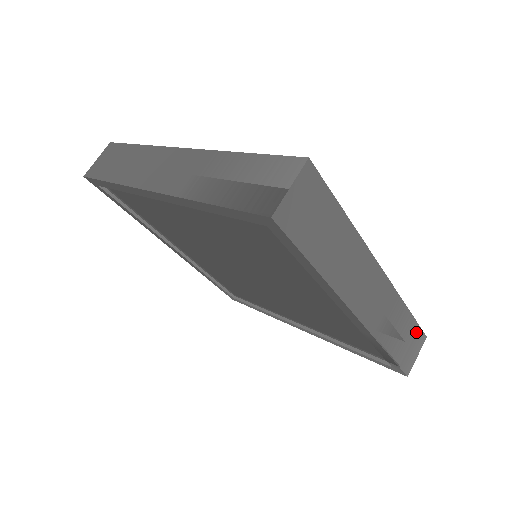
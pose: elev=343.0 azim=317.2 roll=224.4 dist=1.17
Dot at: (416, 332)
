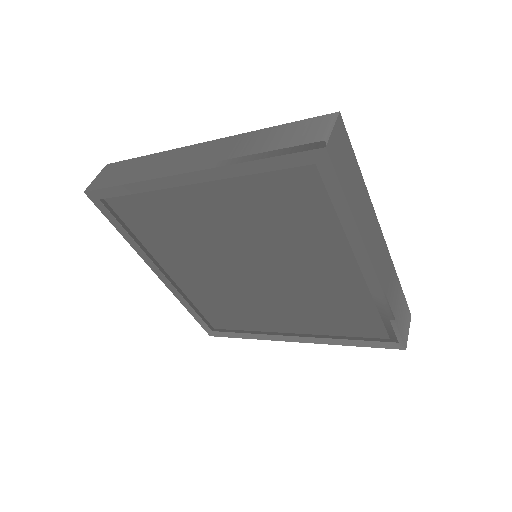
Dot at: (405, 306)
